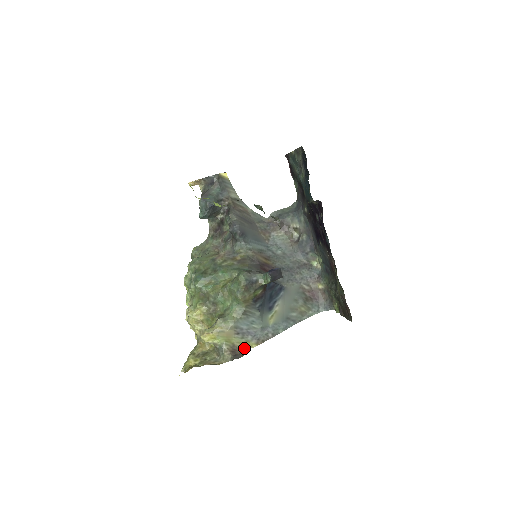
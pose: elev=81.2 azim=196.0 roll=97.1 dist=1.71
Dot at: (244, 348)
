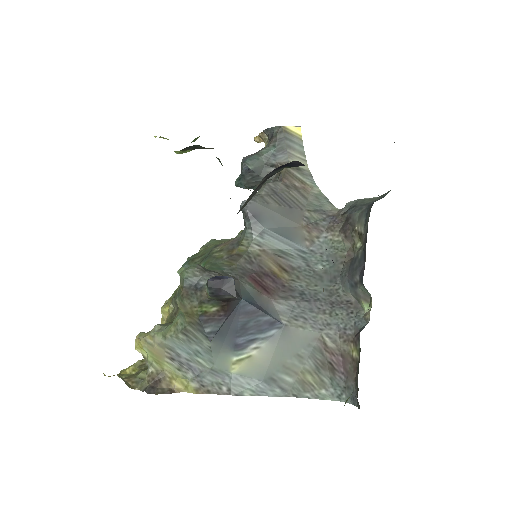
Dot at: (173, 385)
